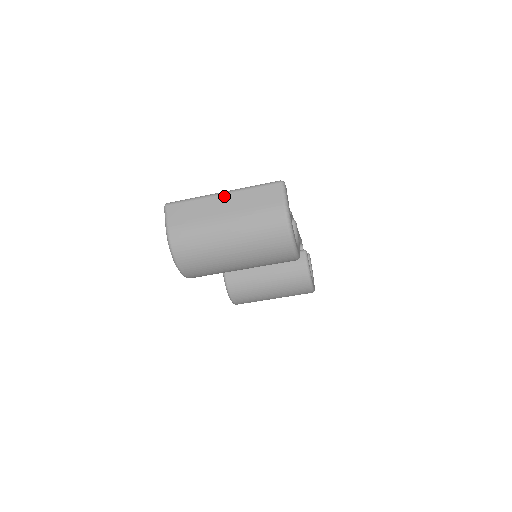
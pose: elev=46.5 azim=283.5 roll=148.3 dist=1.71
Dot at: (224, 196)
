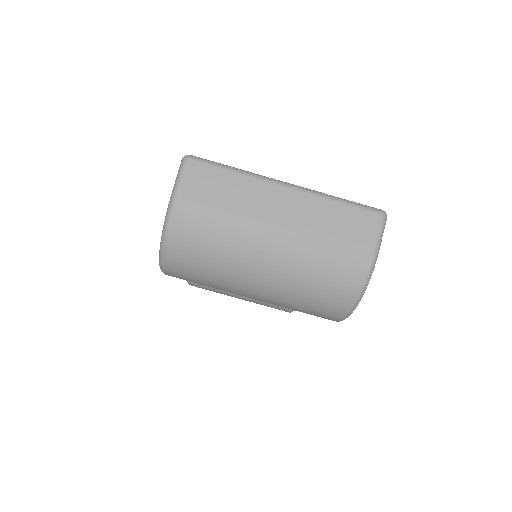
Dot at: (288, 192)
